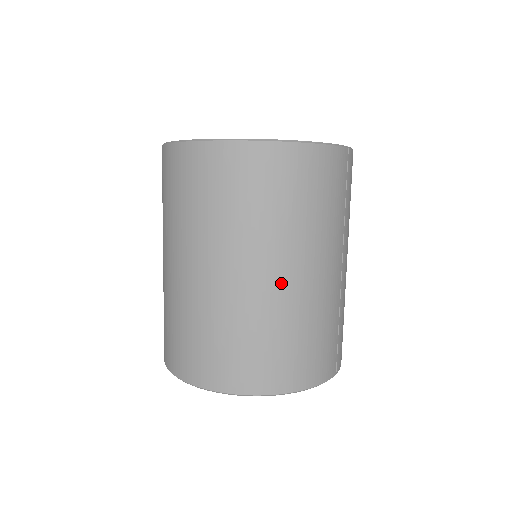
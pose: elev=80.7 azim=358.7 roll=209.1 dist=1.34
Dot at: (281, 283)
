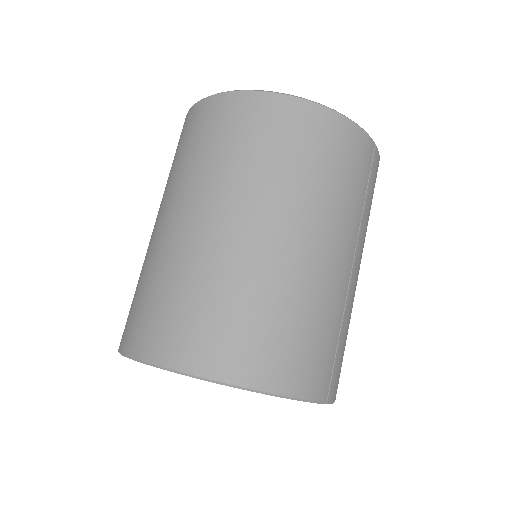
Dot at: (279, 245)
